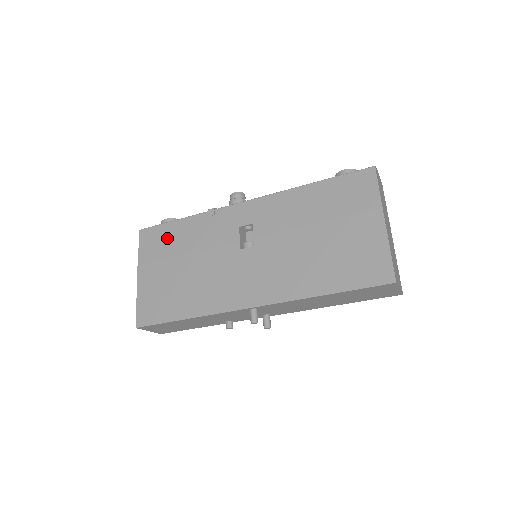
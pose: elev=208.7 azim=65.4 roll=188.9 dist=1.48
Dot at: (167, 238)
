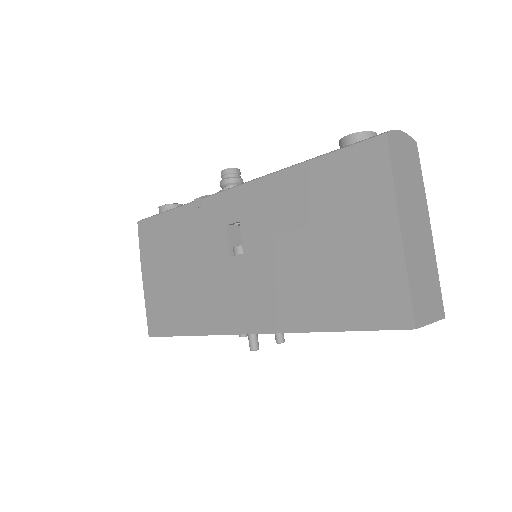
Dot at: (161, 234)
